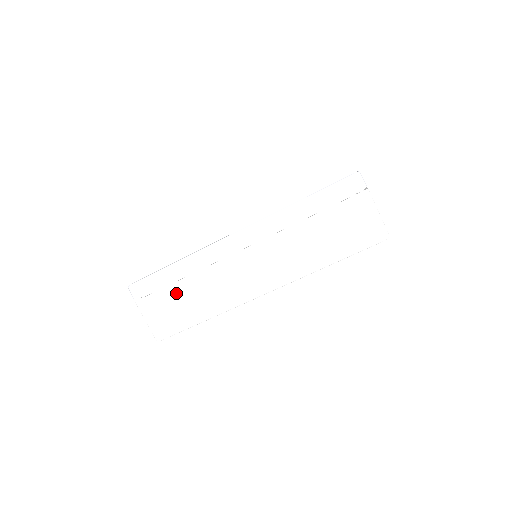
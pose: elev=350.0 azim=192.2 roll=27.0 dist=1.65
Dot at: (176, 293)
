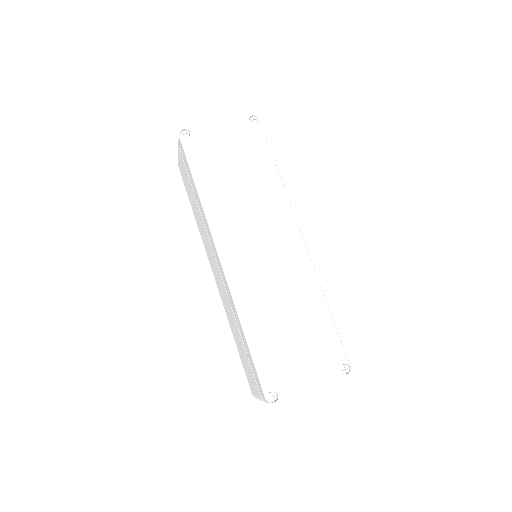
Dot at: (191, 189)
